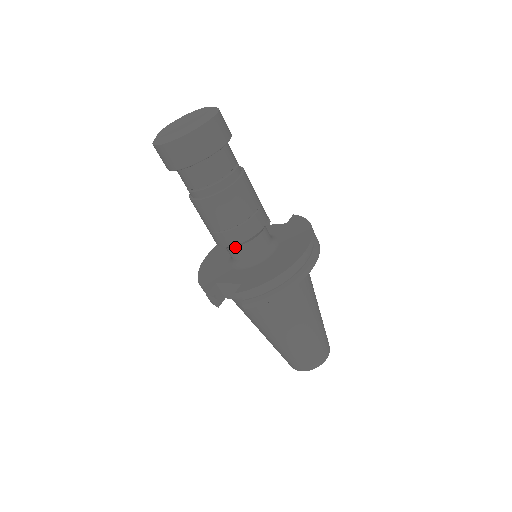
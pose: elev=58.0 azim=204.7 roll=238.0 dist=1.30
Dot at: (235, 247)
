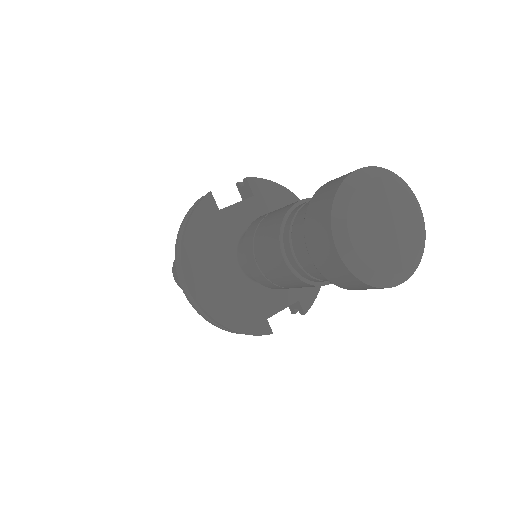
Dot at: occluded
